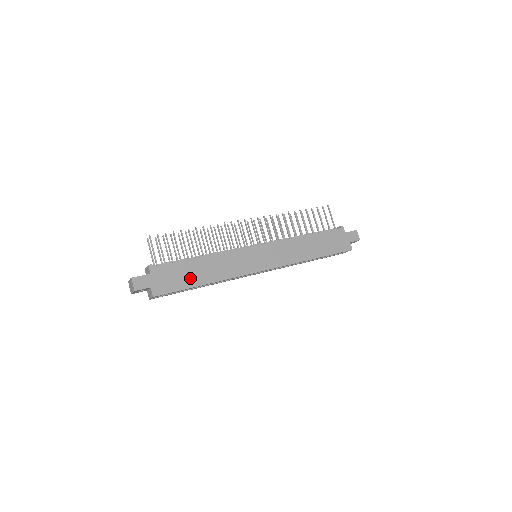
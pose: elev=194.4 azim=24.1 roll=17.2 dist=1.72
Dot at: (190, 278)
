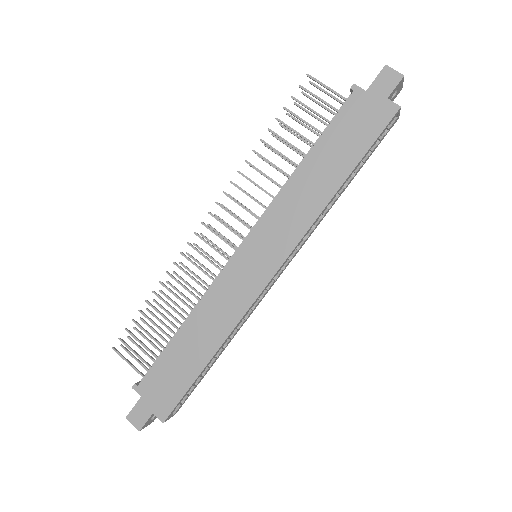
Dot at: (187, 366)
